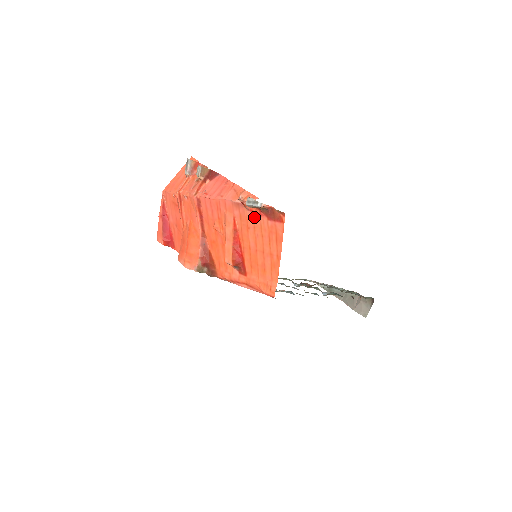
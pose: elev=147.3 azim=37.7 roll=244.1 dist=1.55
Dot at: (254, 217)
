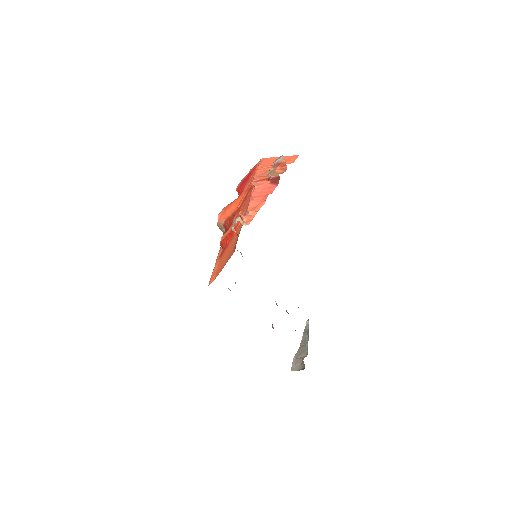
Dot at: (239, 232)
